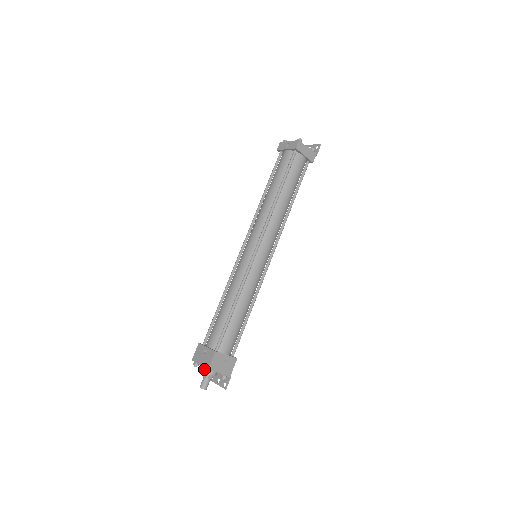
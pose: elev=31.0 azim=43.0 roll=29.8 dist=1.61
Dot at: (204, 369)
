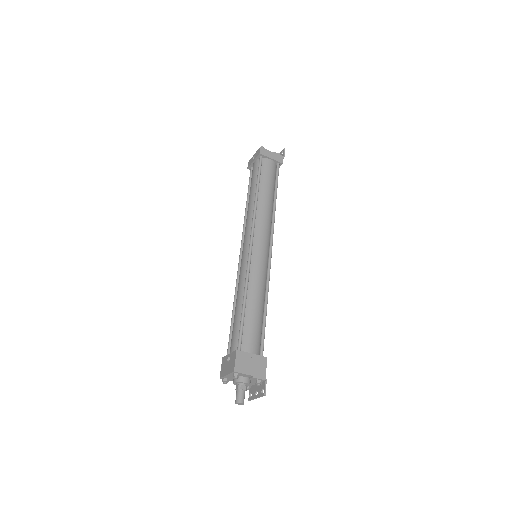
Dot at: (234, 380)
